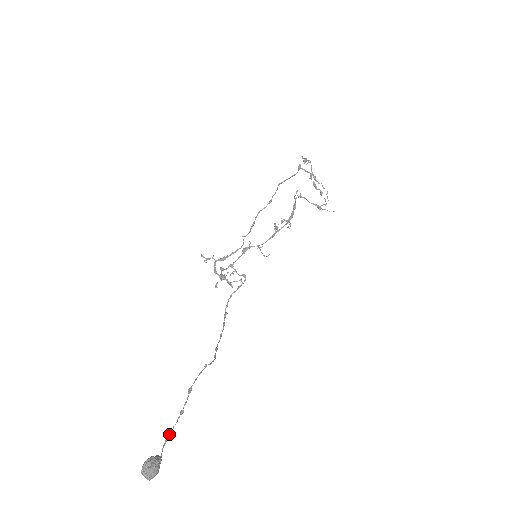
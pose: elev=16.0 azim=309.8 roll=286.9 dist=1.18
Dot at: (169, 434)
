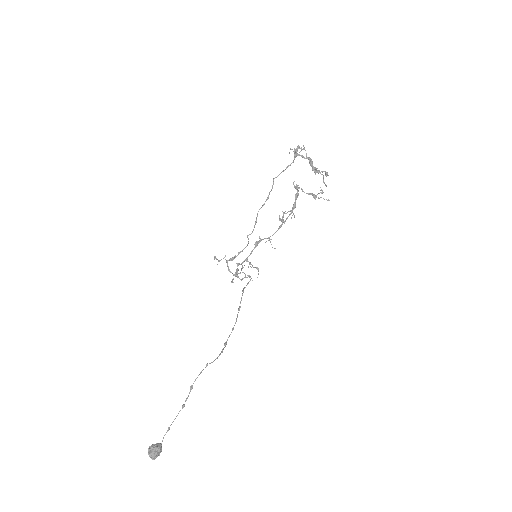
Dot at: (170, 425)
